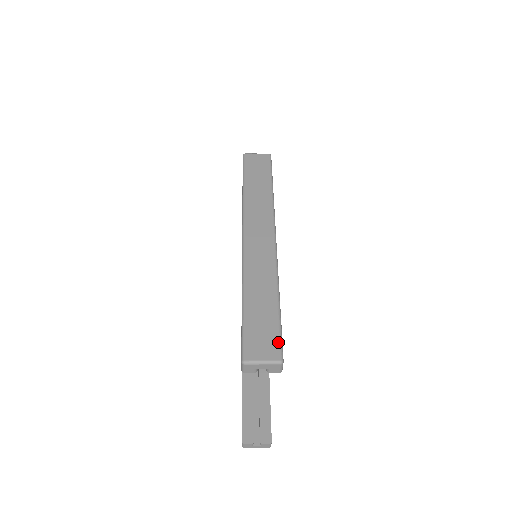
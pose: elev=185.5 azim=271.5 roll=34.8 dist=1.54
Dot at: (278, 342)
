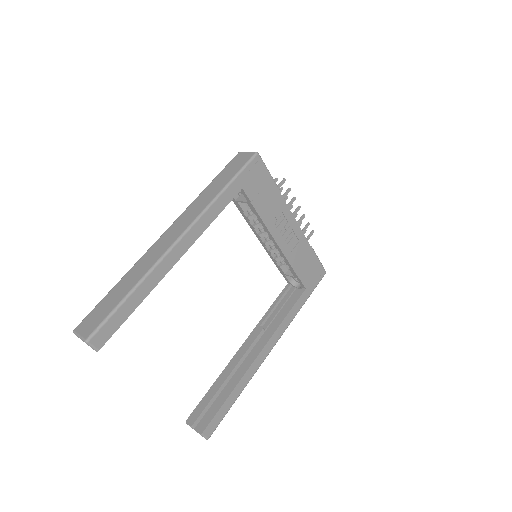
Dot at: (97, 325)
